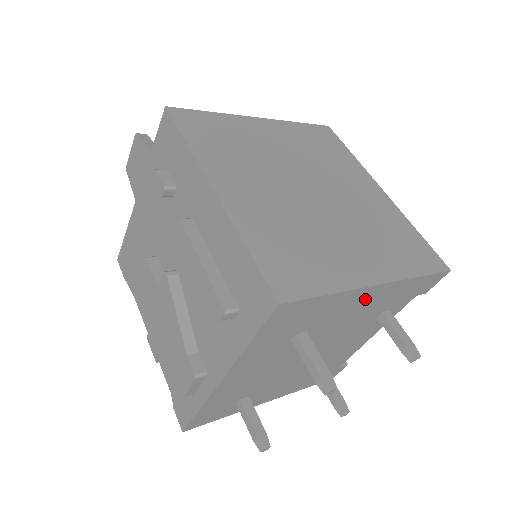
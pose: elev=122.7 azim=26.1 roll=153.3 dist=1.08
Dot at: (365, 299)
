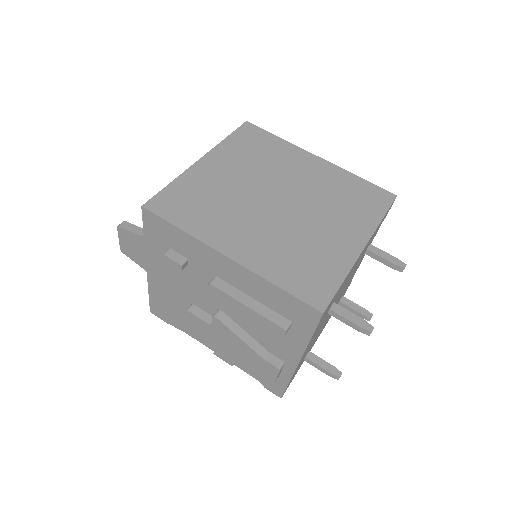
Dot at: occluded
